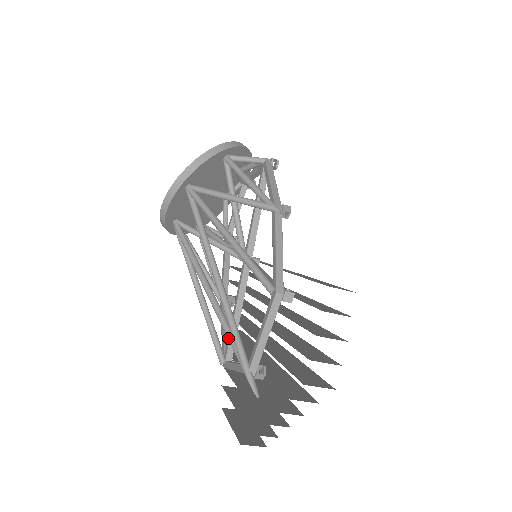
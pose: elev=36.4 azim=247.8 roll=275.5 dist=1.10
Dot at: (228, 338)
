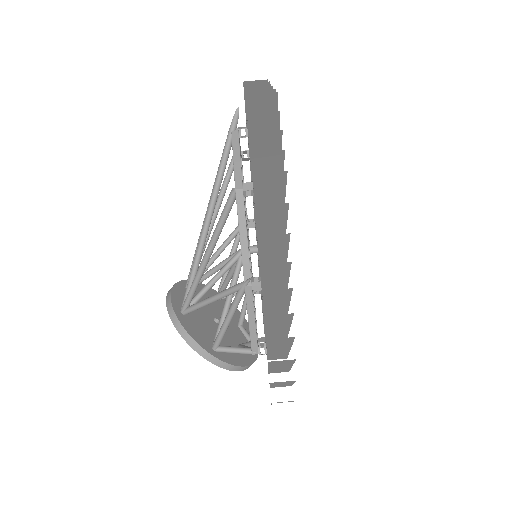
Dot at: (219, 167)
